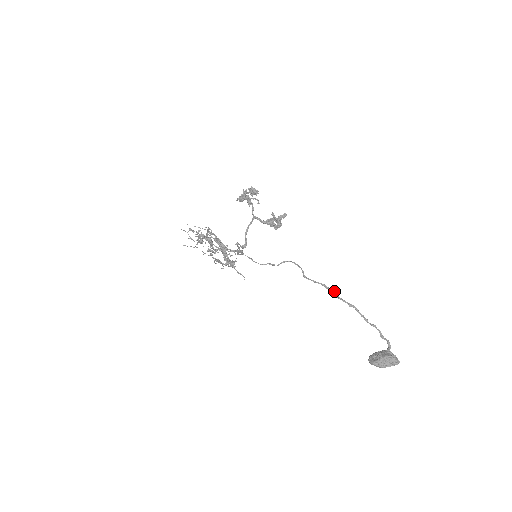
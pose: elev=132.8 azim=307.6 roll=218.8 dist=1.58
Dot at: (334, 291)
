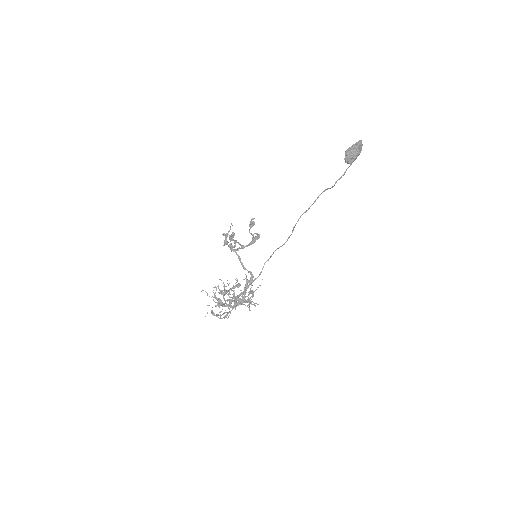
Dot at: (312, 204)
